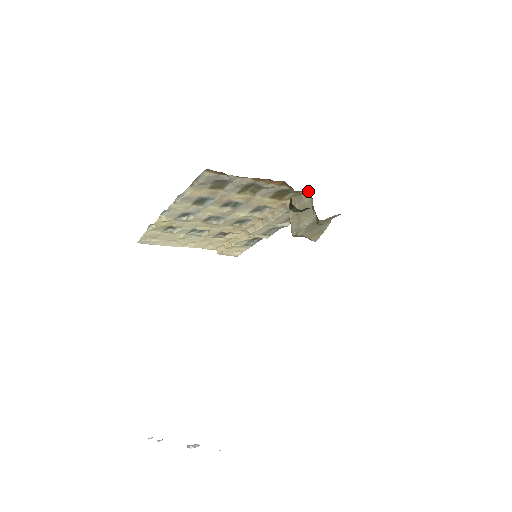
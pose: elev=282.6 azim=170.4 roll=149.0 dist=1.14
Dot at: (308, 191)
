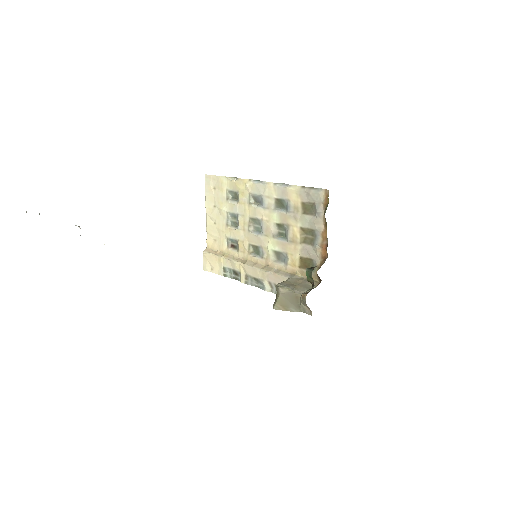
Dot at: (319, 283)
